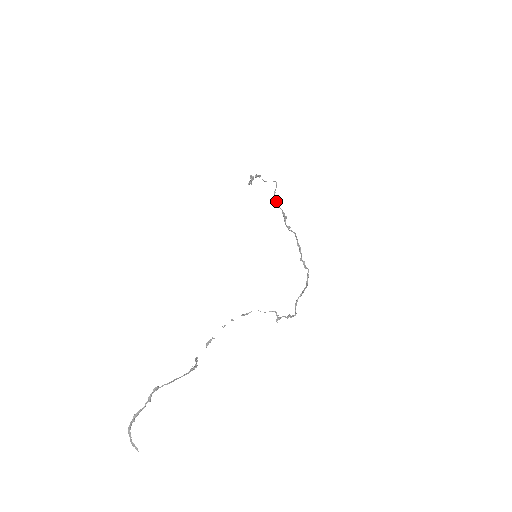
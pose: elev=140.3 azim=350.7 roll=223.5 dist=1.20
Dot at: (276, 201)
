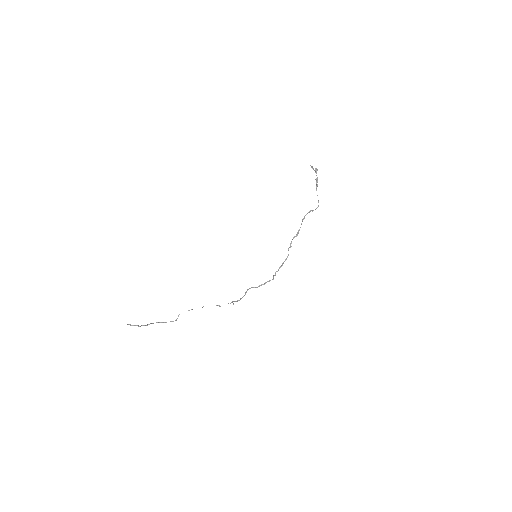
Dot at: occluded
